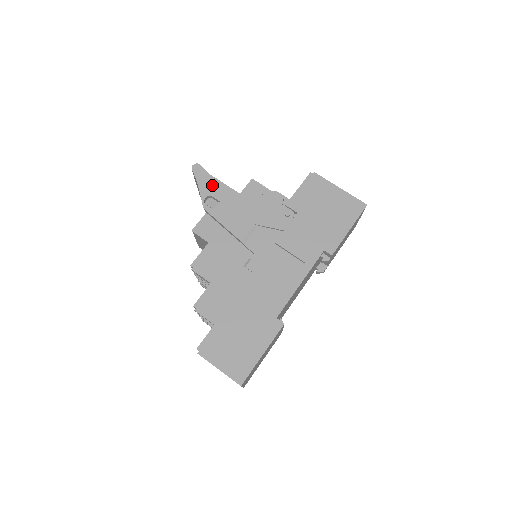
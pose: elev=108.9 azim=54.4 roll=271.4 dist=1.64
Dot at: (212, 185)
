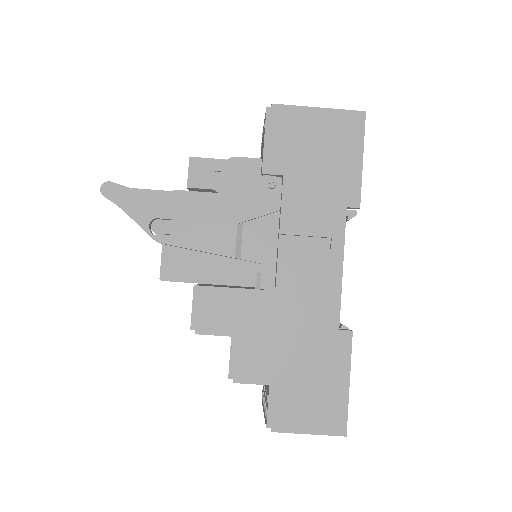
Dot at: (146, 202)
